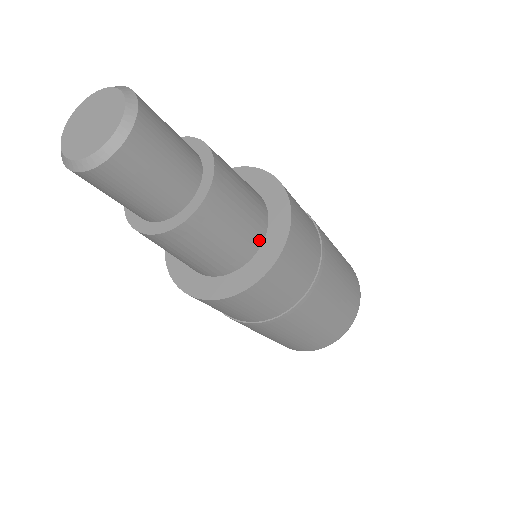
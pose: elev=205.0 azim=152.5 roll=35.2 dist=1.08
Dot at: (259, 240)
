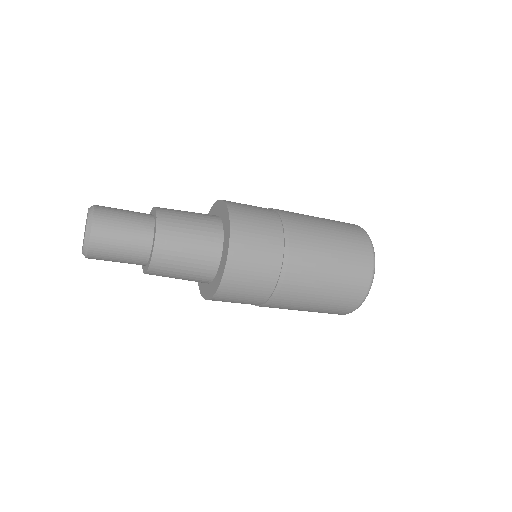
Dot at: (219, 233)
